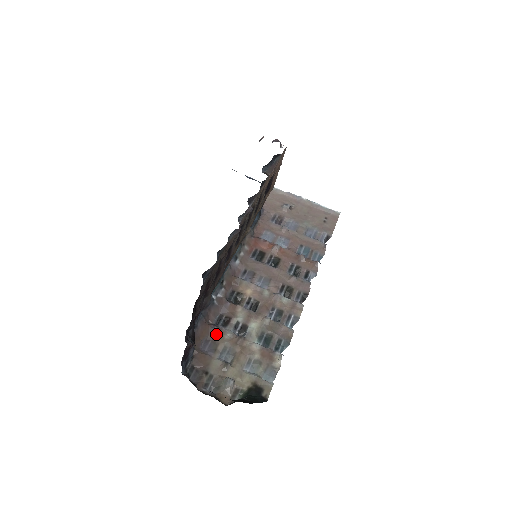
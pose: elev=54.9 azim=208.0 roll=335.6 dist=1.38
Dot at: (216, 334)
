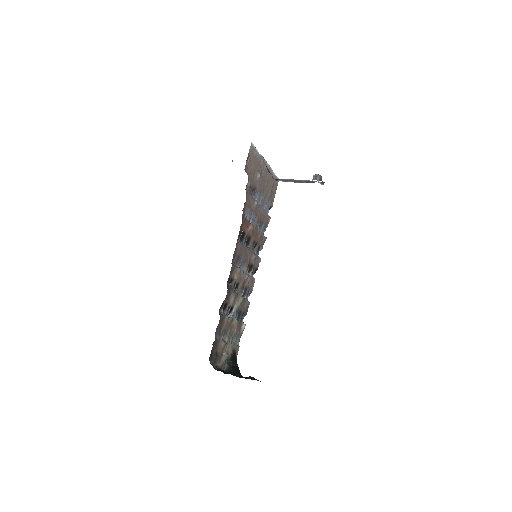
Dot at: (222, 321)
